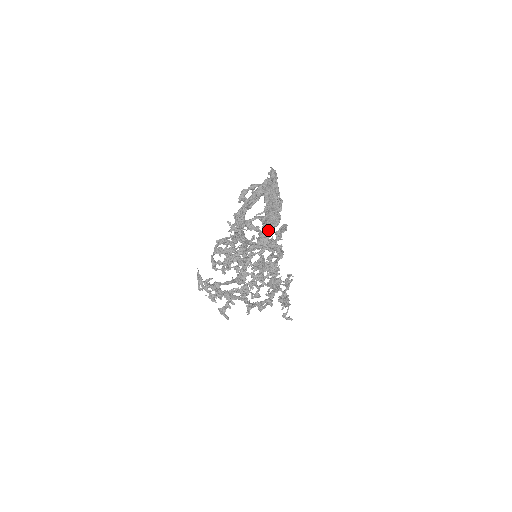
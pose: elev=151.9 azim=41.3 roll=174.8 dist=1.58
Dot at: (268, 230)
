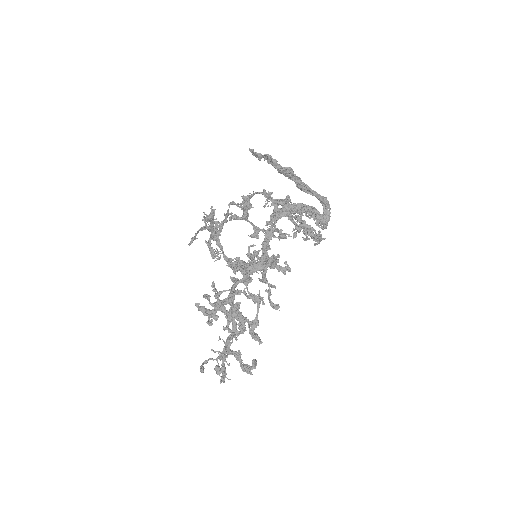
Dot at: (275, 159)
